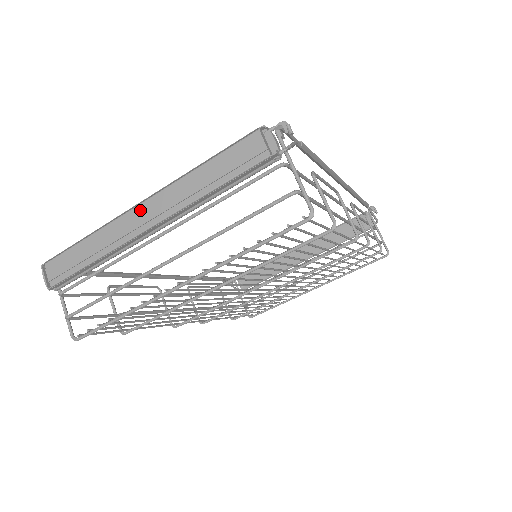
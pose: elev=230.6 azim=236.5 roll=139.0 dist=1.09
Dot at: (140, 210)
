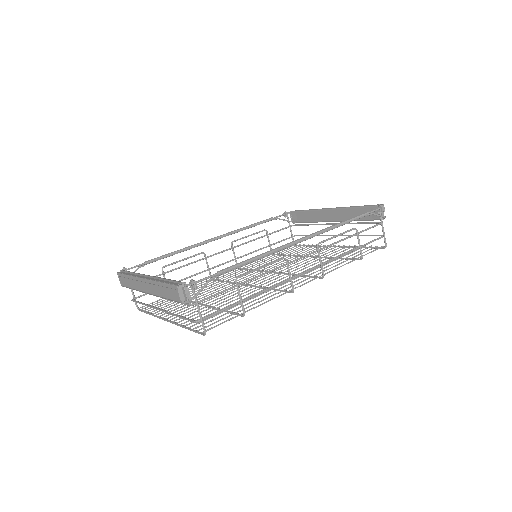
Dot at: (143, 282)
